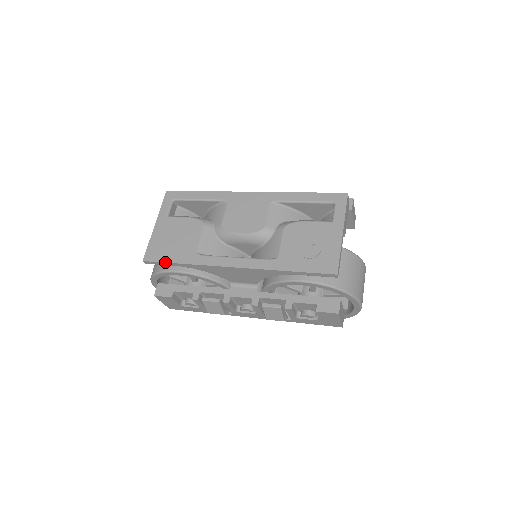
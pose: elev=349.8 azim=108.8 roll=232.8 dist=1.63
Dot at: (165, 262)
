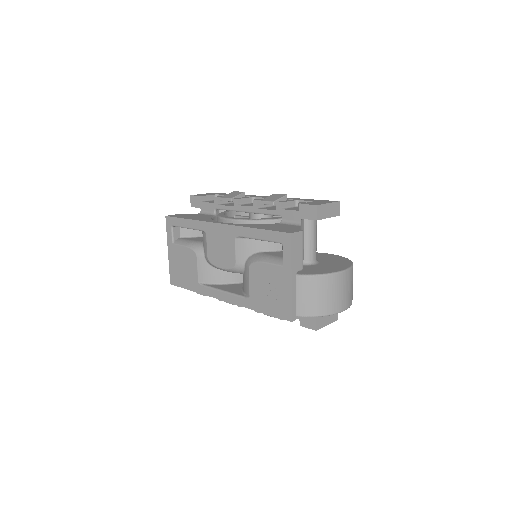
Dot at: occluded
